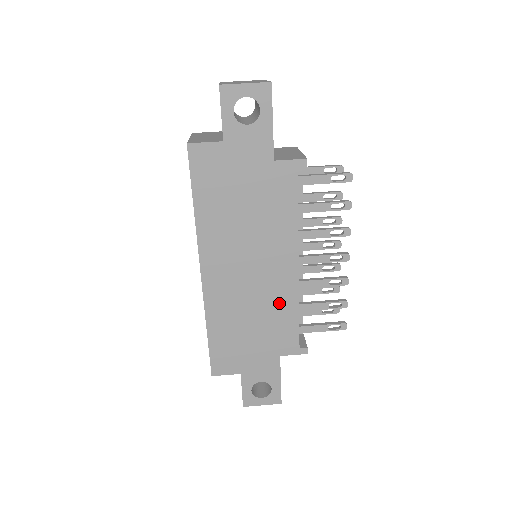
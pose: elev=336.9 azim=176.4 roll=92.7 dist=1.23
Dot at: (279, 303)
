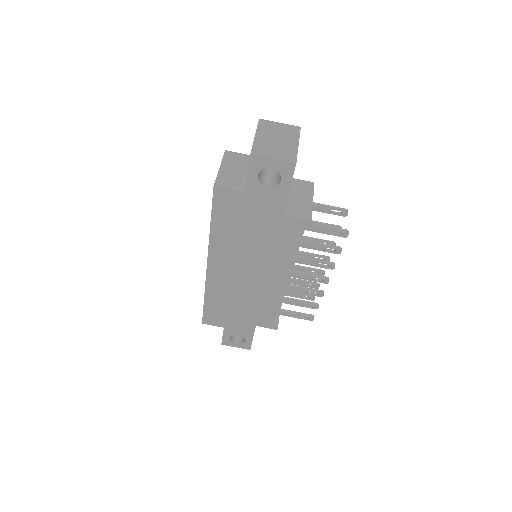
Dot at: (263, 298)
